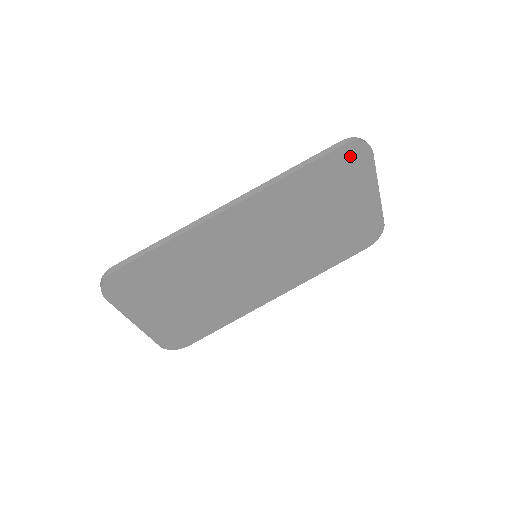
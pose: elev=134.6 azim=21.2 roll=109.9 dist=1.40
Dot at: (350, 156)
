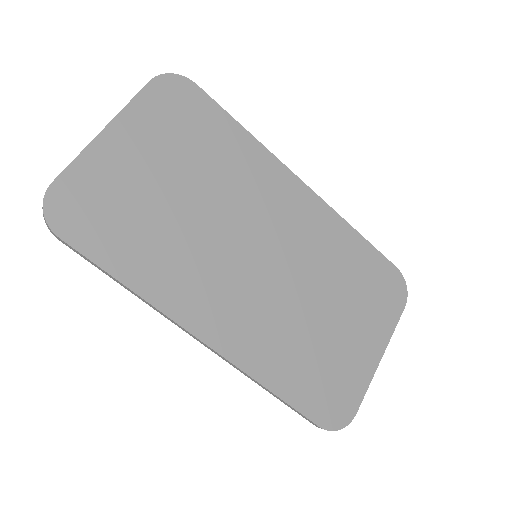
Dot at: (392, 284)
